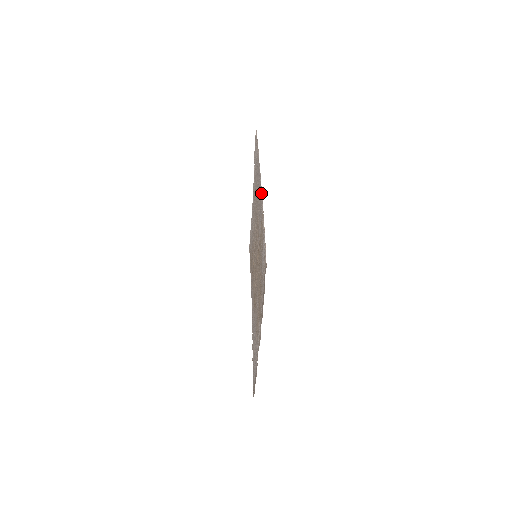
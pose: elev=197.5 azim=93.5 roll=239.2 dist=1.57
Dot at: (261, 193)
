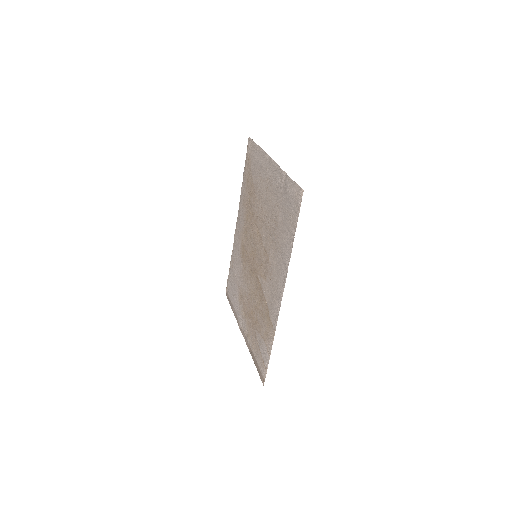
Dot at: (278, 306)
